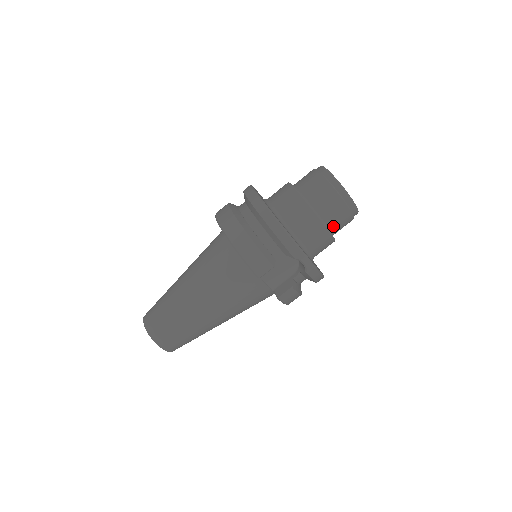
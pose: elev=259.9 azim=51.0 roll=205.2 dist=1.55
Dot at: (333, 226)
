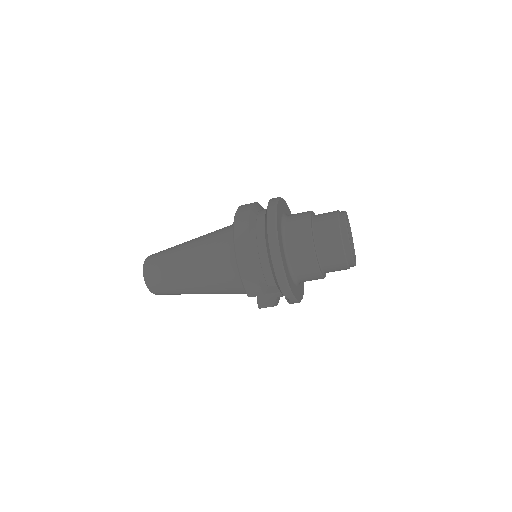
Dot at: (328, 272)
